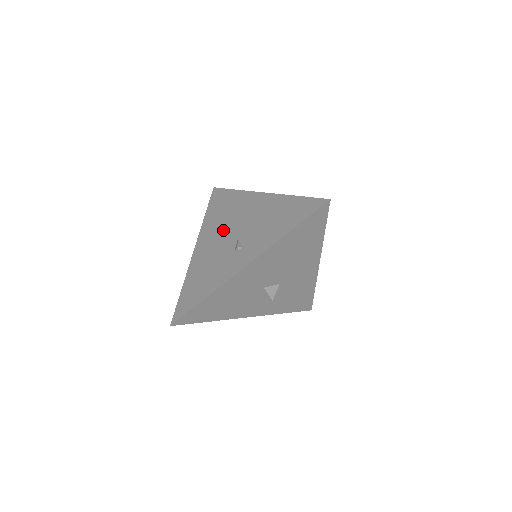
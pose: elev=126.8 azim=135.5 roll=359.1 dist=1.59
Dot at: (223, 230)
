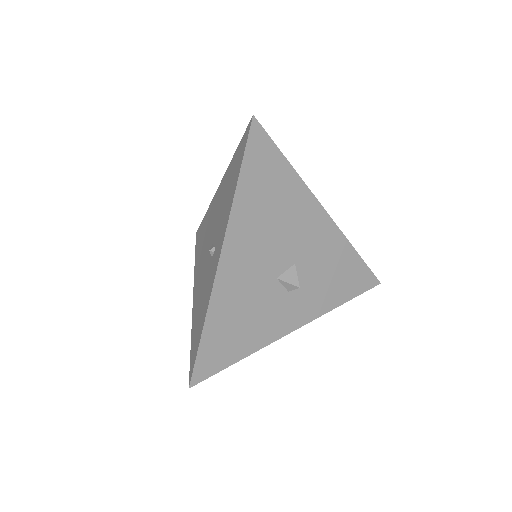
Dot at: (204, 253)
